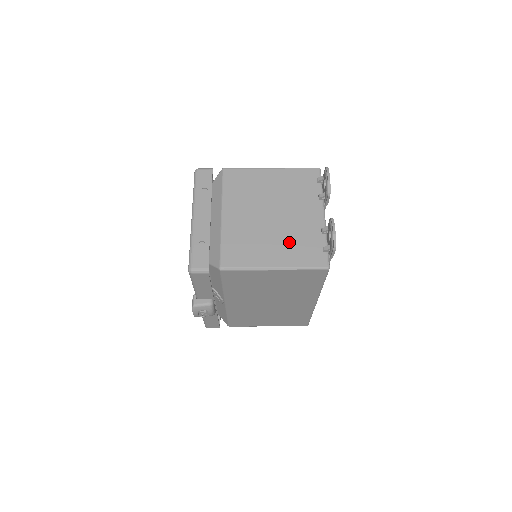
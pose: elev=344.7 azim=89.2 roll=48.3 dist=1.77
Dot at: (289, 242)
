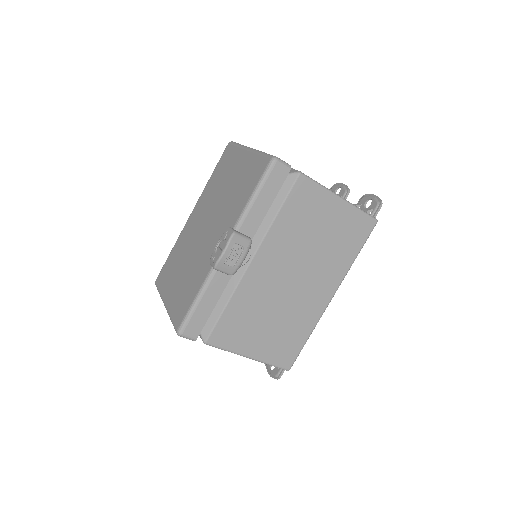
Dot at: occluded
